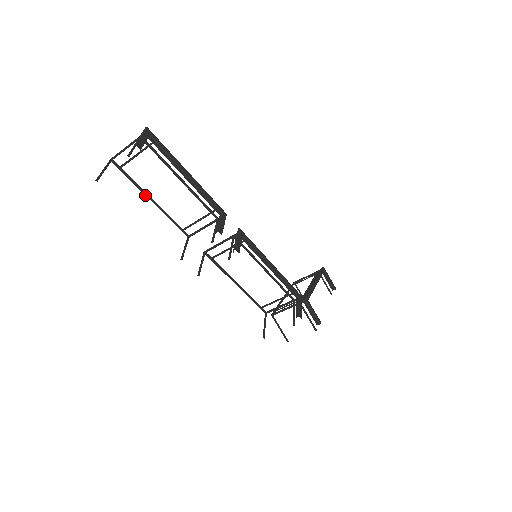
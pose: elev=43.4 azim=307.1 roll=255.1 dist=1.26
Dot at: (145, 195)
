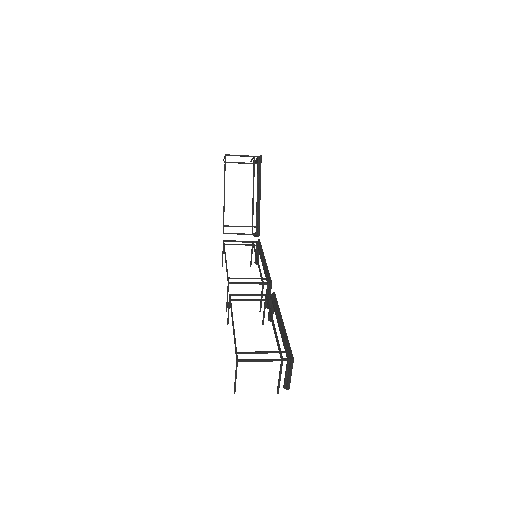
Dot at: occluded
